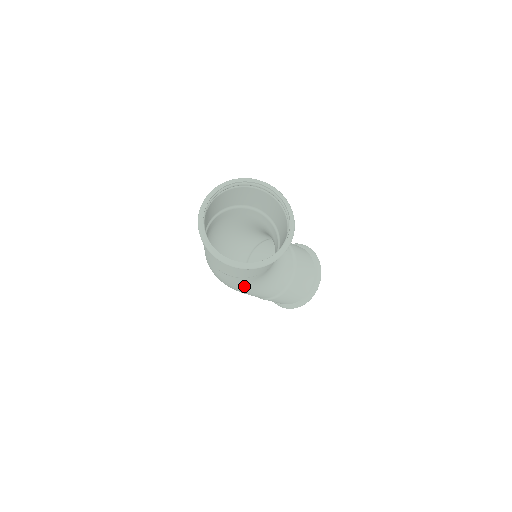
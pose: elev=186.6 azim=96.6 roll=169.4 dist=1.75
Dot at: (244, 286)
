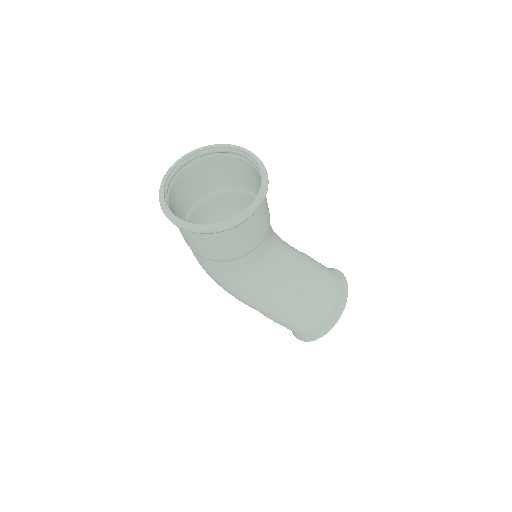
Dot at: (228, 282)
